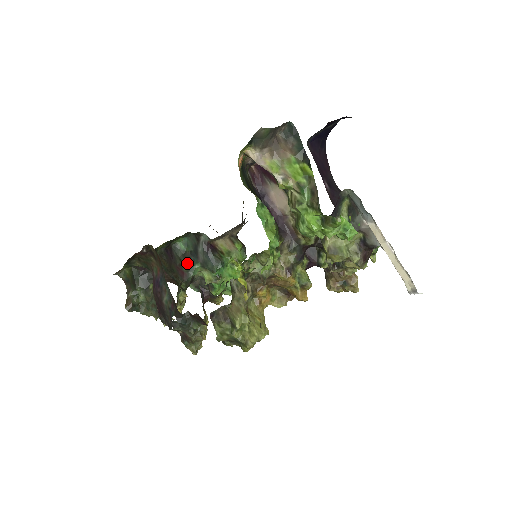
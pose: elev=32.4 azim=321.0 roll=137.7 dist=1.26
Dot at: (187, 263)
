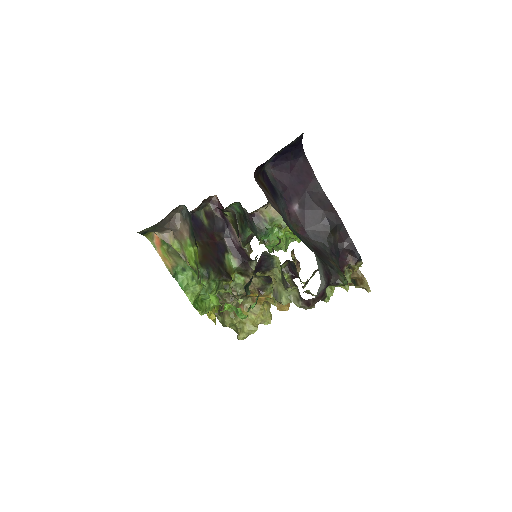
Dot at: (242, 225)
